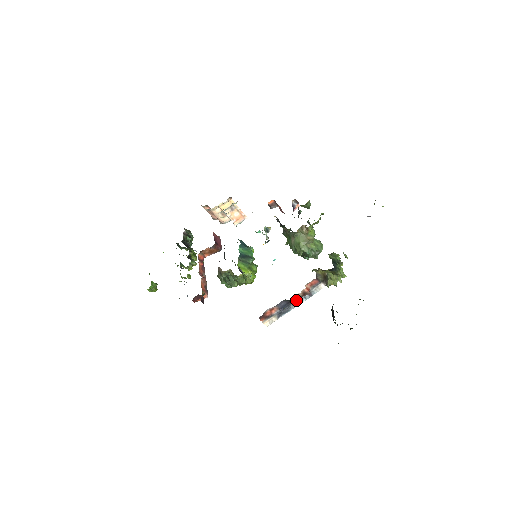
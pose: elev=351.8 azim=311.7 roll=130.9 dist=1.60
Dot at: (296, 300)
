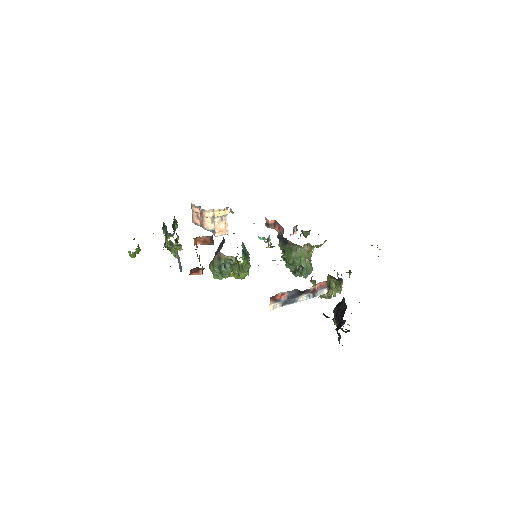
Dot at: (305, 293)
